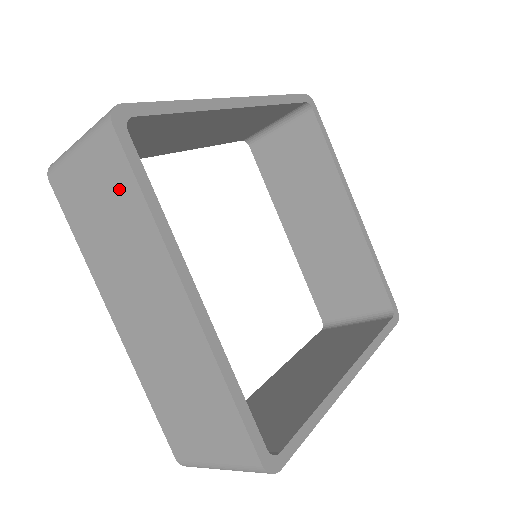
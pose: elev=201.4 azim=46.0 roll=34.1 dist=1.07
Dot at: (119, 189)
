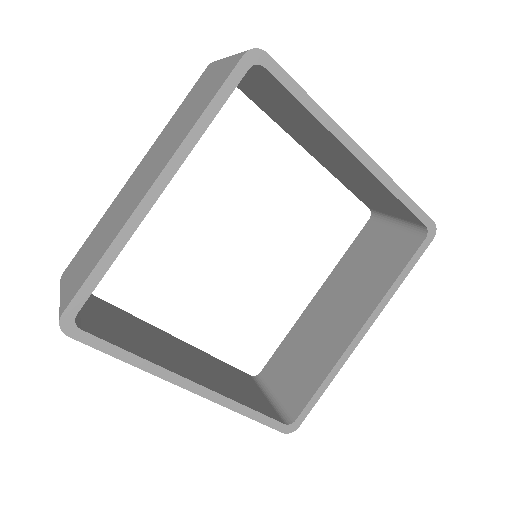
Dot at: occluded
